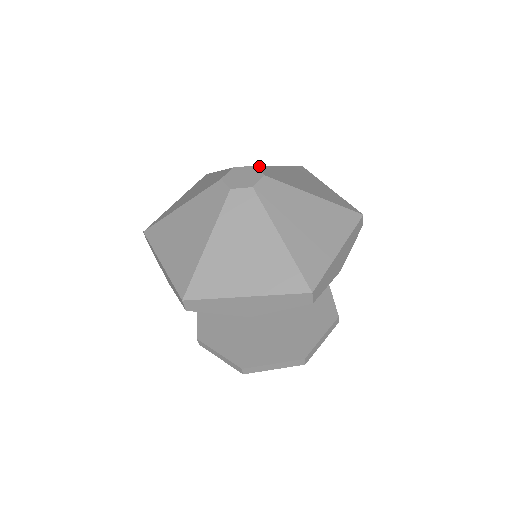
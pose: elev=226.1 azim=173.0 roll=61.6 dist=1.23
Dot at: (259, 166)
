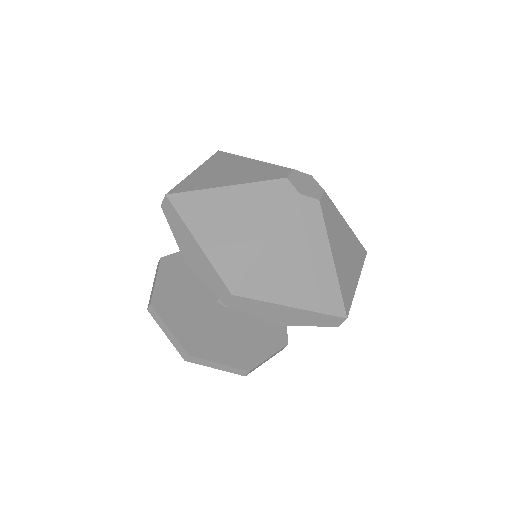
Dot at: (328, 196)
